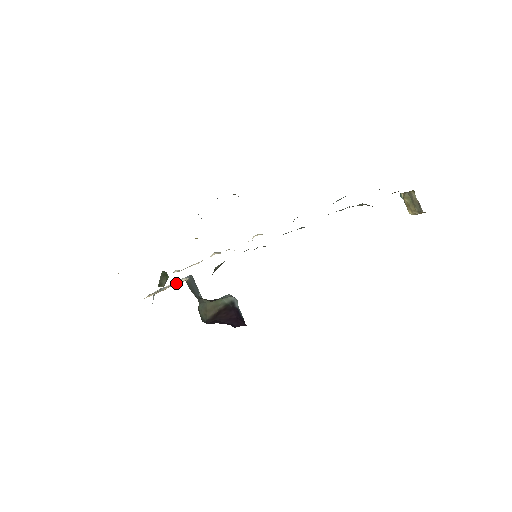
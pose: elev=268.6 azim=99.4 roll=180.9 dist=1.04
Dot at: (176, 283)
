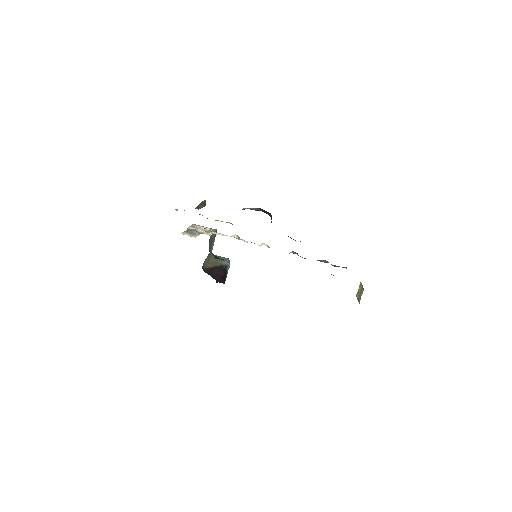
Dot at: (204, 233)
